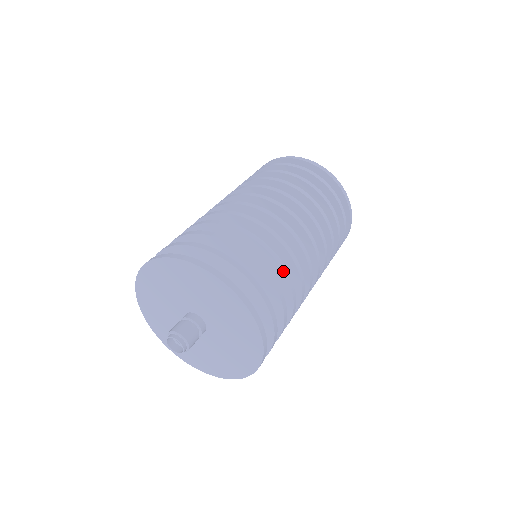
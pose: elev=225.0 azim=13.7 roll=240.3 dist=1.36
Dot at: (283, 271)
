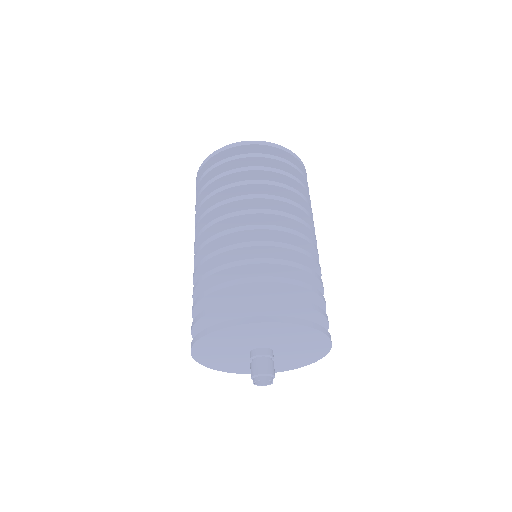
Dot at: occluded
